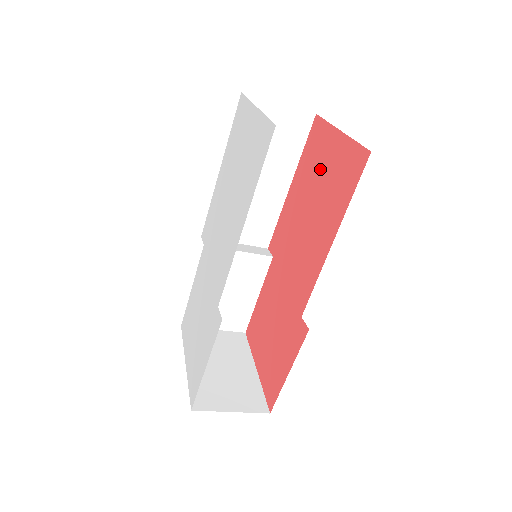
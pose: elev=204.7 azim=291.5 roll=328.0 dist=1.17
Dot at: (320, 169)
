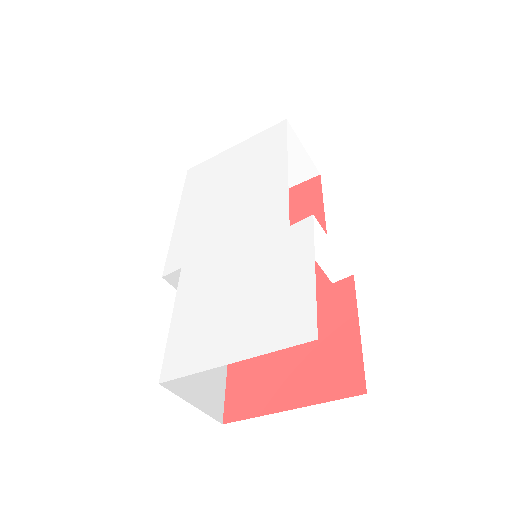
Dot at: occluded
